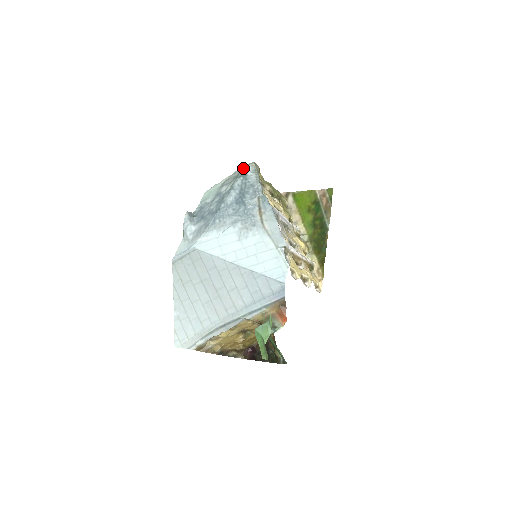
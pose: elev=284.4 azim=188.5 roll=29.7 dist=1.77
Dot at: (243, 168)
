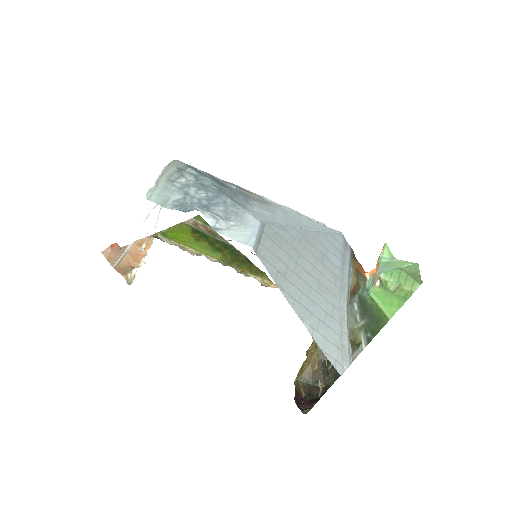
Dot at: (174, 163)
